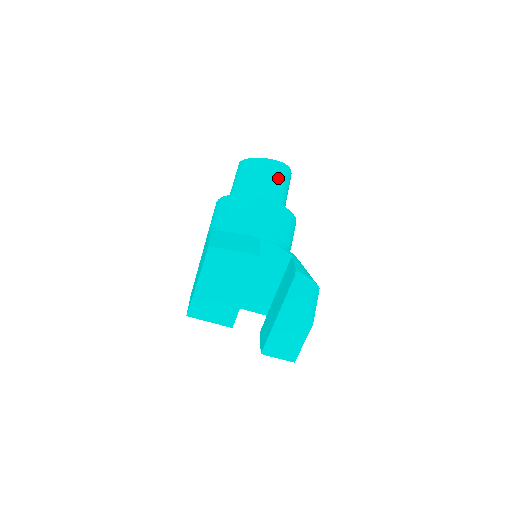
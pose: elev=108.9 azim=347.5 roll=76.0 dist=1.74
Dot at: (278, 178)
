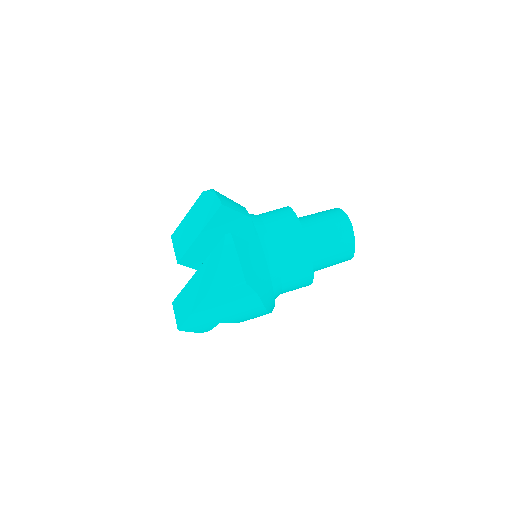
Dot at: (331, 221)
